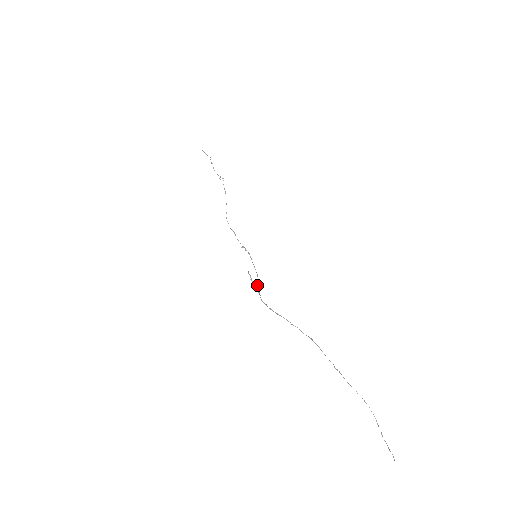
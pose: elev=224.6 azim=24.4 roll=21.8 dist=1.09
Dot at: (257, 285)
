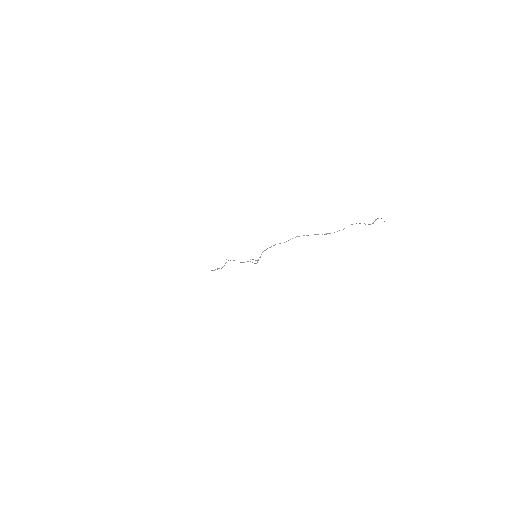
Dot at: (258, 260)
